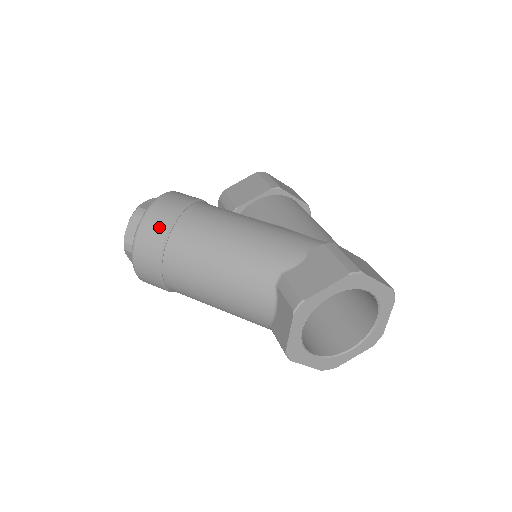
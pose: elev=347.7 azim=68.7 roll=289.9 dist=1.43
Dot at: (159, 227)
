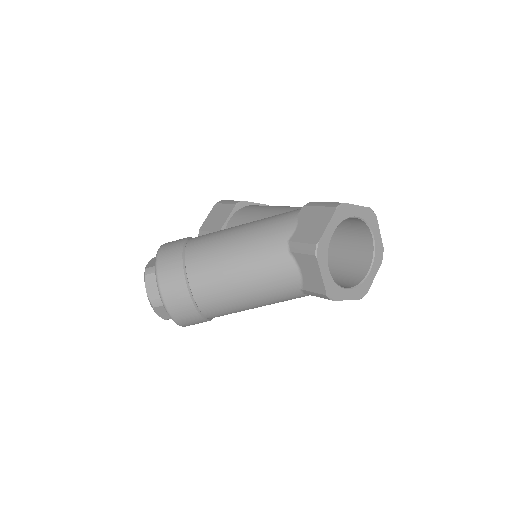
Dot at: (174, 268)
